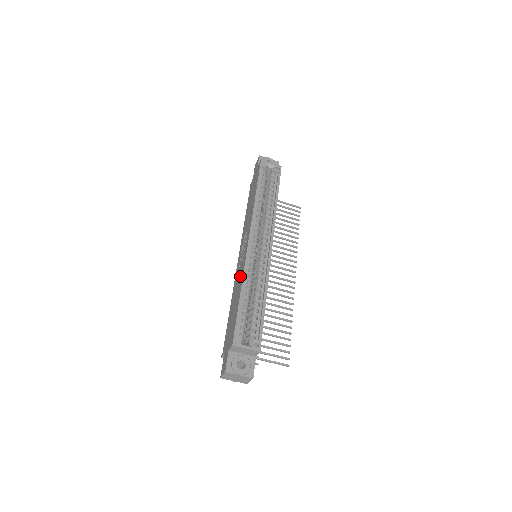
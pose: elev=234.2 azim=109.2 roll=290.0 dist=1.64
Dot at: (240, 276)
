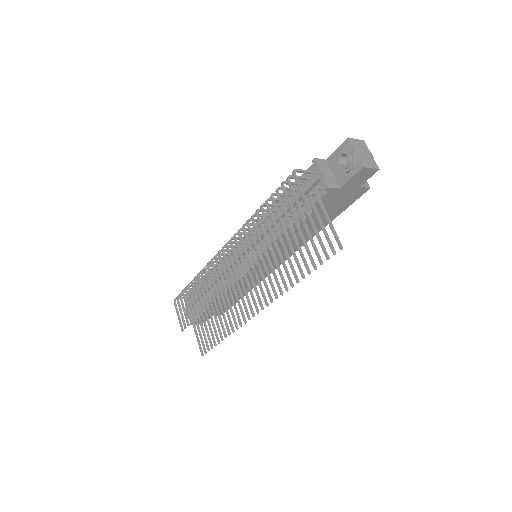
Dot at: occluded
